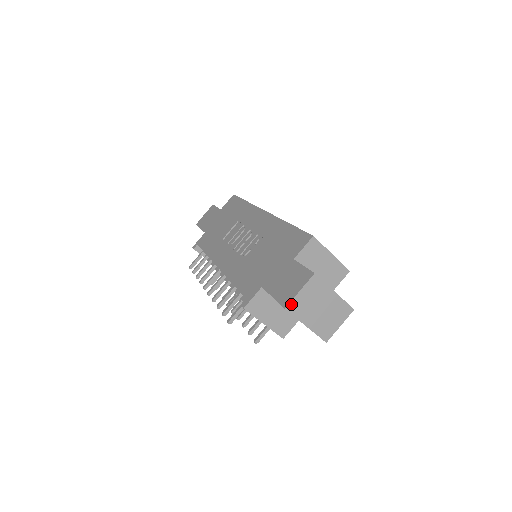
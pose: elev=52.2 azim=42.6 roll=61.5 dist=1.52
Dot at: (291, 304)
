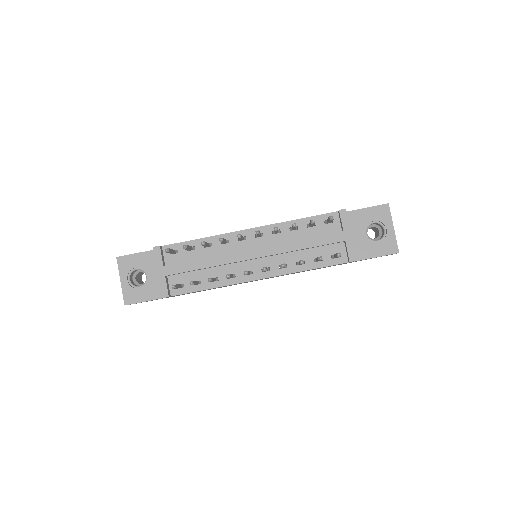
Dot at: (388, 206)
